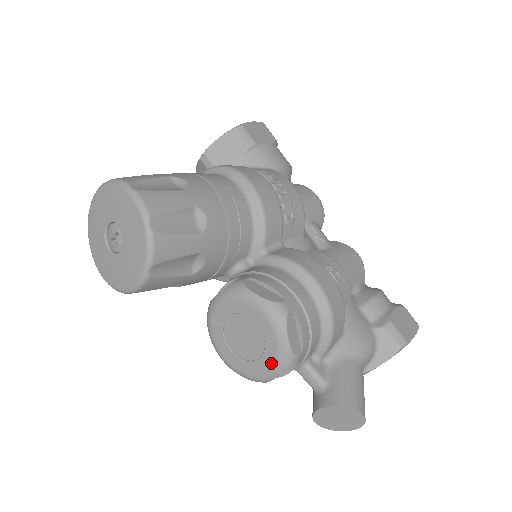
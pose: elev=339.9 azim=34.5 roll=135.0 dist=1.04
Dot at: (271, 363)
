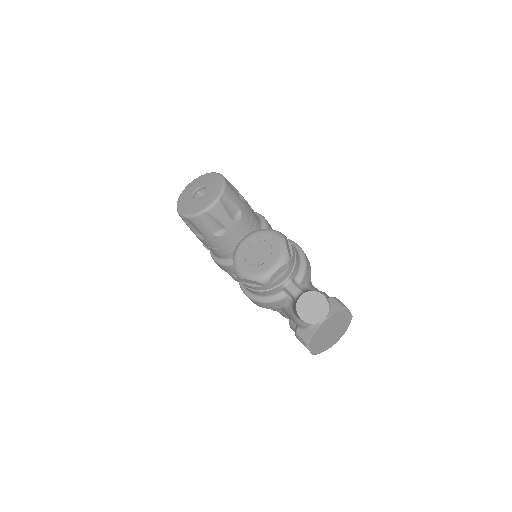
Dot at: (275, 259)
